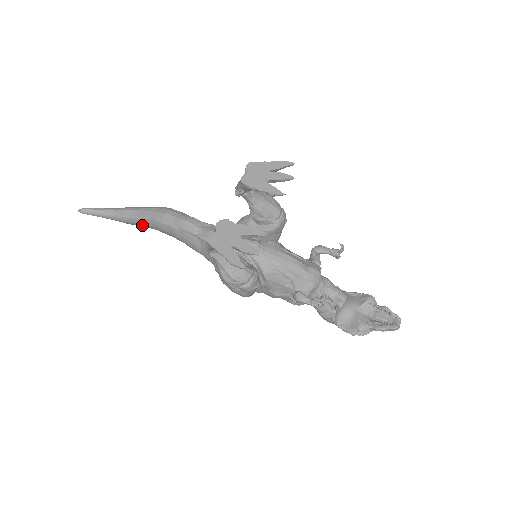
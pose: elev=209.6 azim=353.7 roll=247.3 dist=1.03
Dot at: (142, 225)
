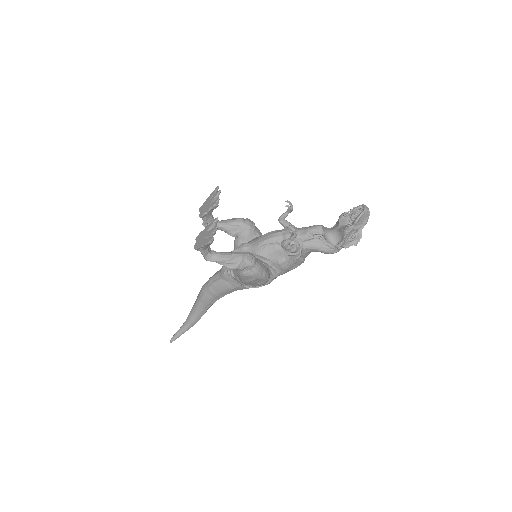
Dot at: (201, 312)
